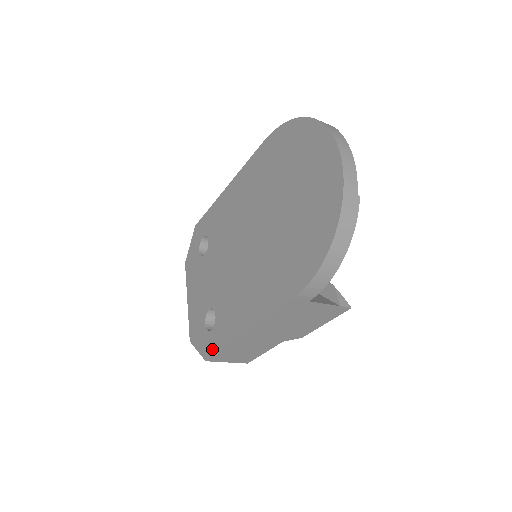
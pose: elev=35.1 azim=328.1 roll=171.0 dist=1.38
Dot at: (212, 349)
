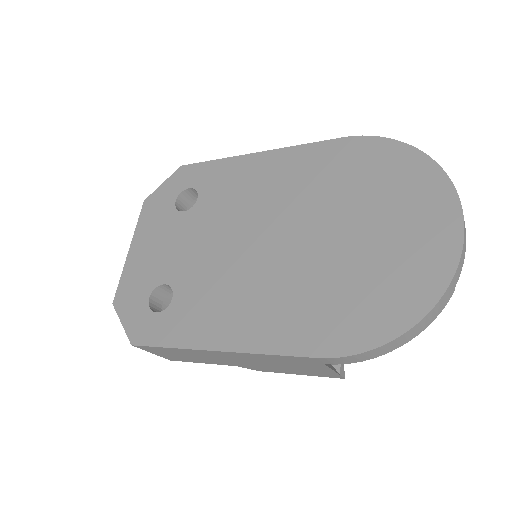
Dot at: (149, 337)
